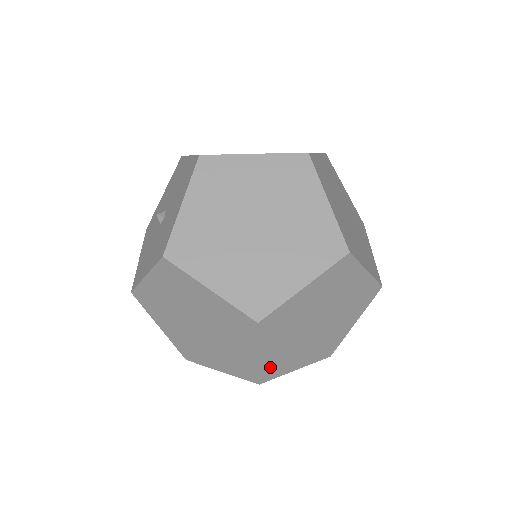
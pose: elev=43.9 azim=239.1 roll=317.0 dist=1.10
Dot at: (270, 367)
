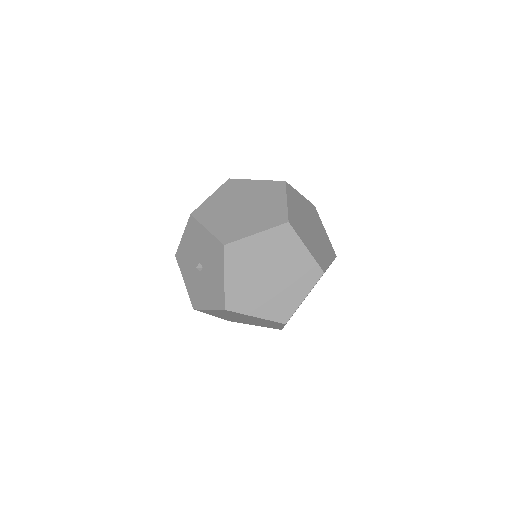
Dot at: occluded
